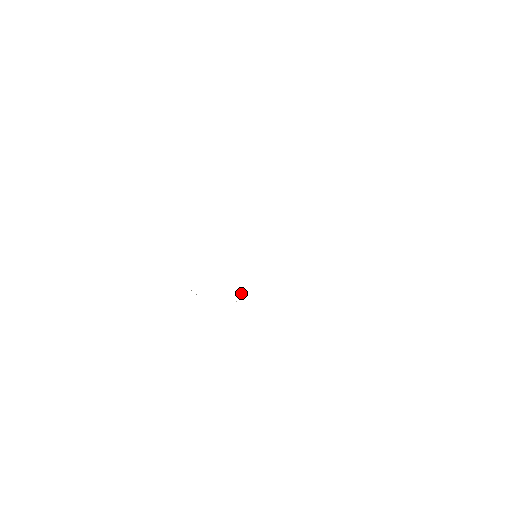
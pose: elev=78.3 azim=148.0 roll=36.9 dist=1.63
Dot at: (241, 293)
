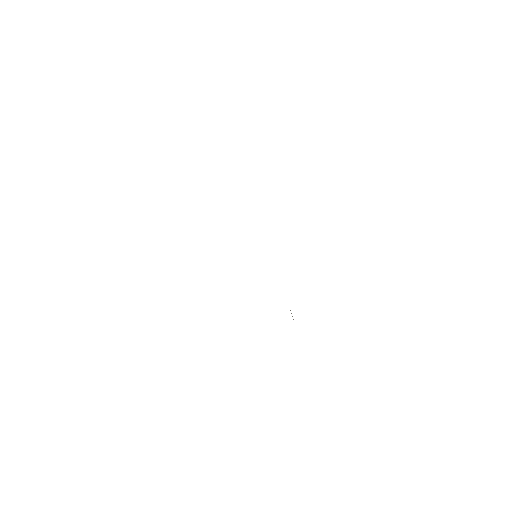
Dot at: occluded
